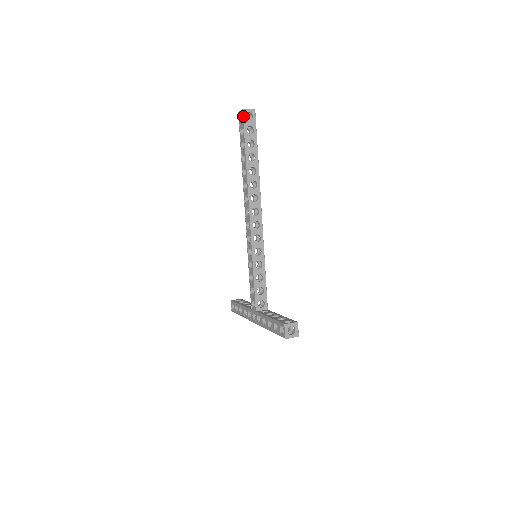
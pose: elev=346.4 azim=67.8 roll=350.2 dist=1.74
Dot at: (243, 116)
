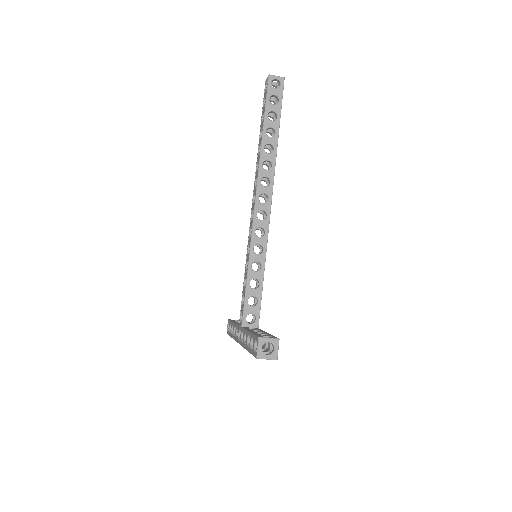
Dot at: (268, 82)
